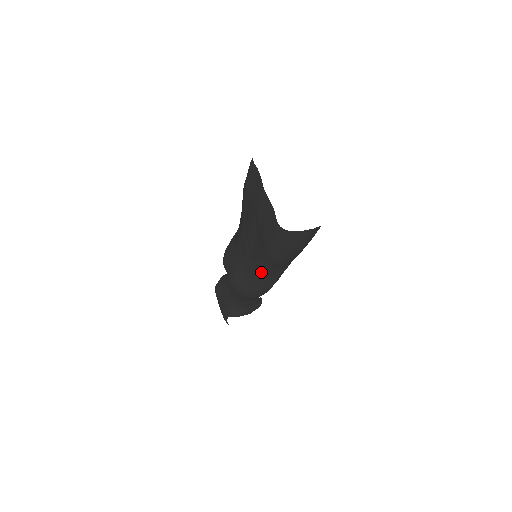
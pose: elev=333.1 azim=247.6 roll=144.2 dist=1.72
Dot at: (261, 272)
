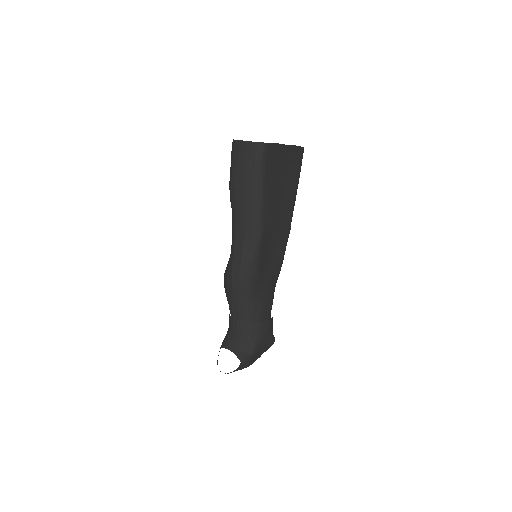
Dot at: (232, 232)
